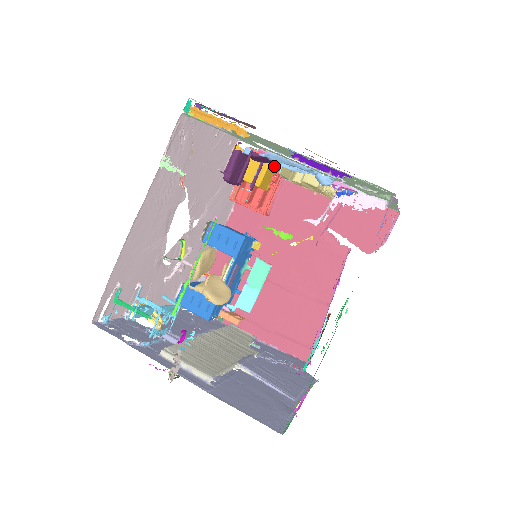
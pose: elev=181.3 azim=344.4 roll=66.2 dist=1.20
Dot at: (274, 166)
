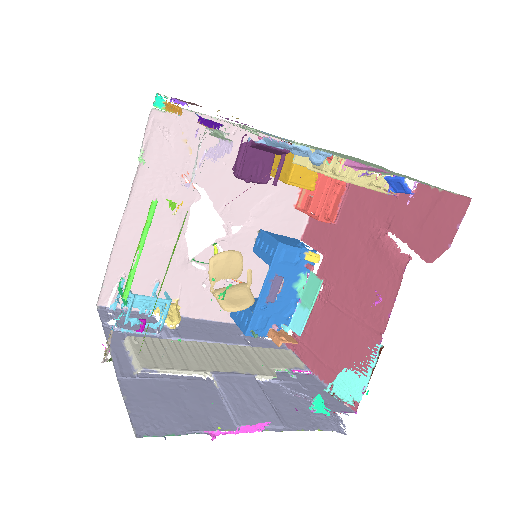
Dot at: occluded
